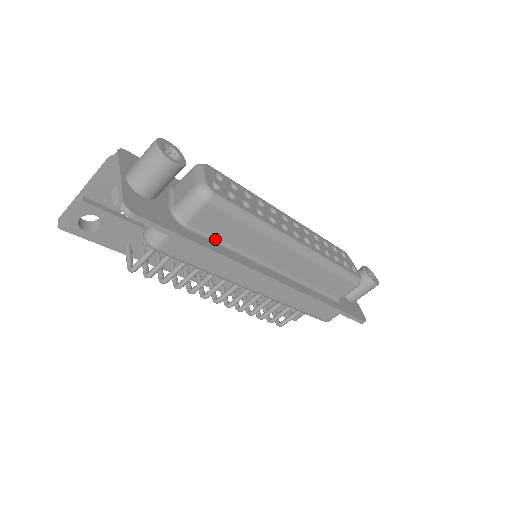
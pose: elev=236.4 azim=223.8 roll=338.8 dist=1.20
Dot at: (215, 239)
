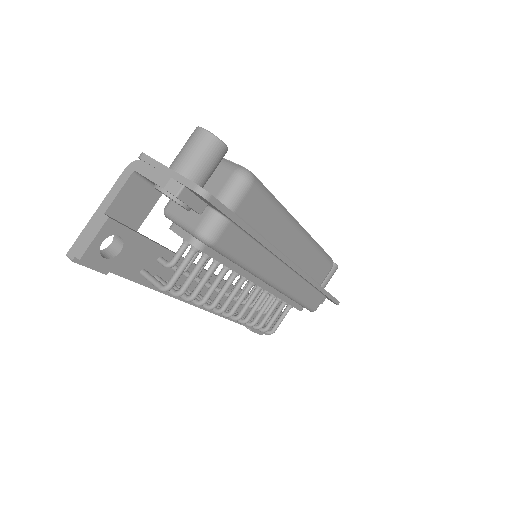
Dot at: occluded
